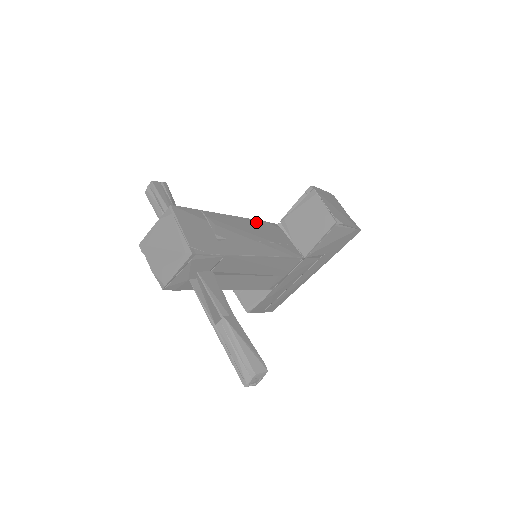
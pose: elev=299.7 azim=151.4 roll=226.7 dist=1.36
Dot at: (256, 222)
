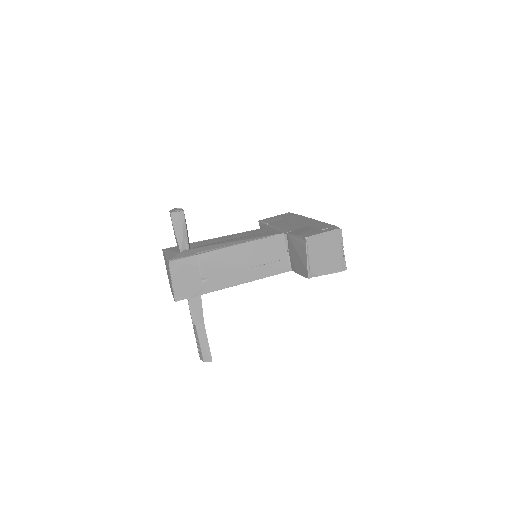
Dot at: (255, 244)
